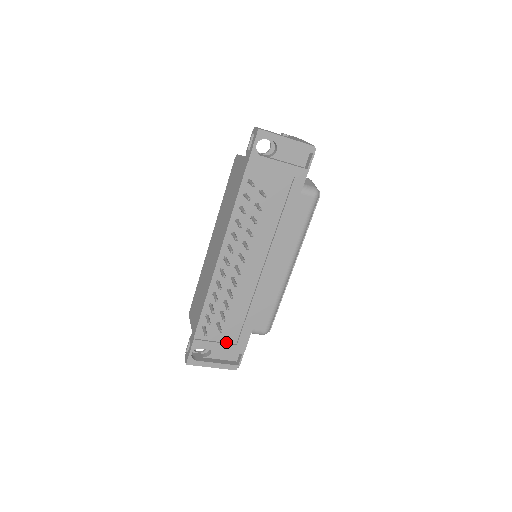
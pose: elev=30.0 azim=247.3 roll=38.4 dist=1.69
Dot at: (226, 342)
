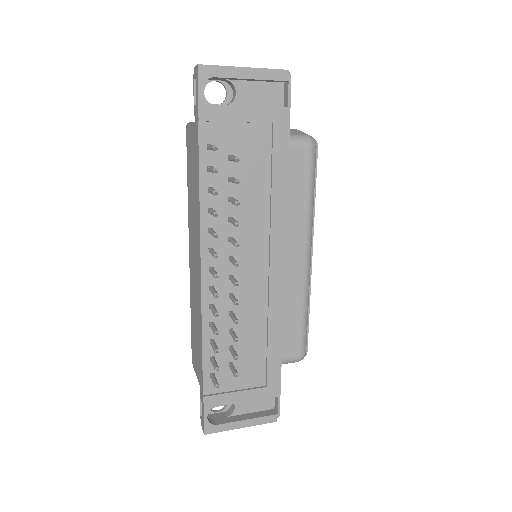
Dot at: (250, 387)
